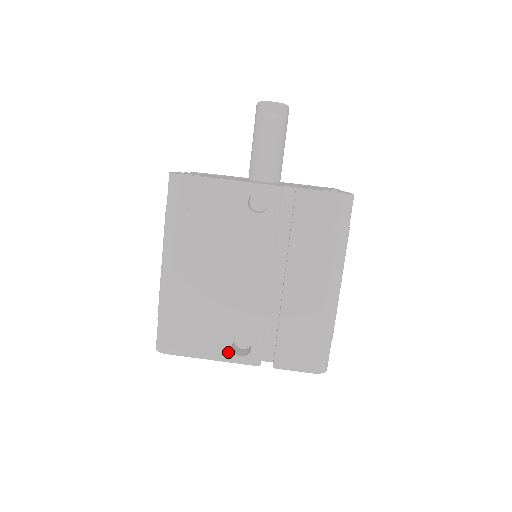
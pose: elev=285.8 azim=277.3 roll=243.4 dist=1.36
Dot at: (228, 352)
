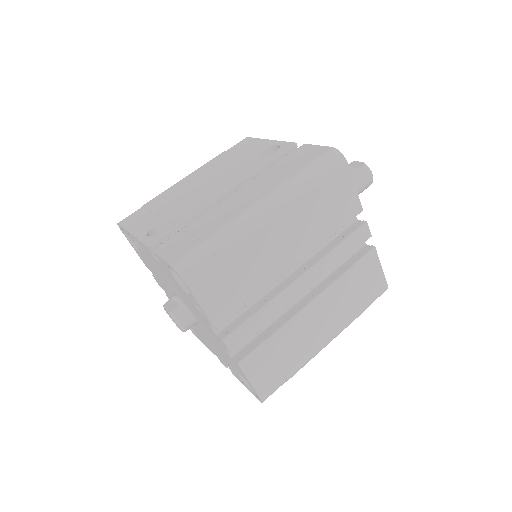
Dot at: (145, 231)
